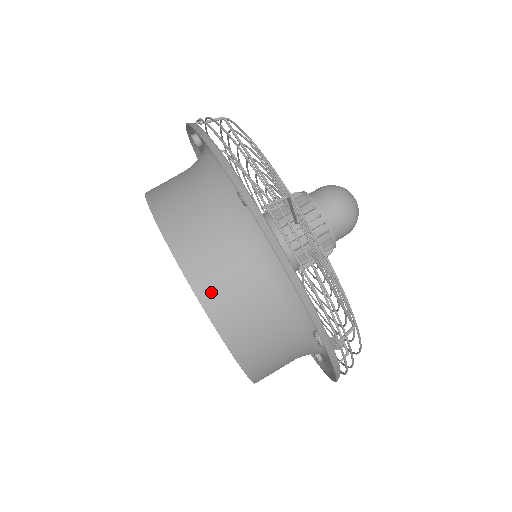
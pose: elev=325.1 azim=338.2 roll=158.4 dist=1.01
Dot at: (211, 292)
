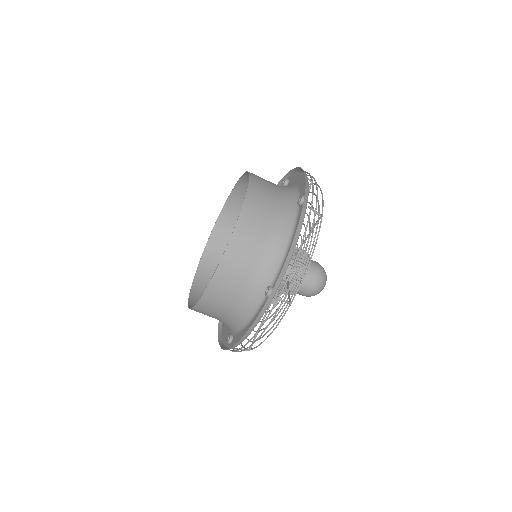
Dot at: (248, 218)
